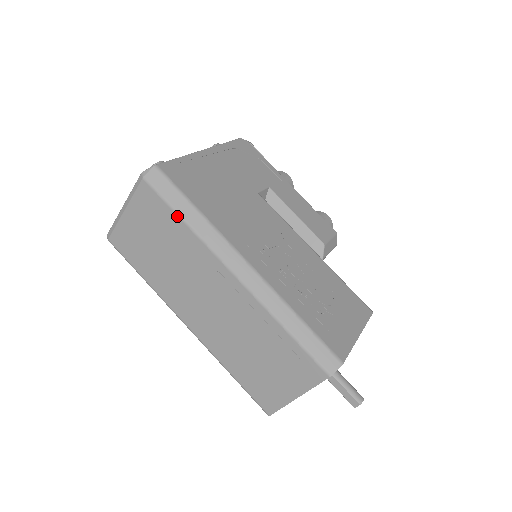
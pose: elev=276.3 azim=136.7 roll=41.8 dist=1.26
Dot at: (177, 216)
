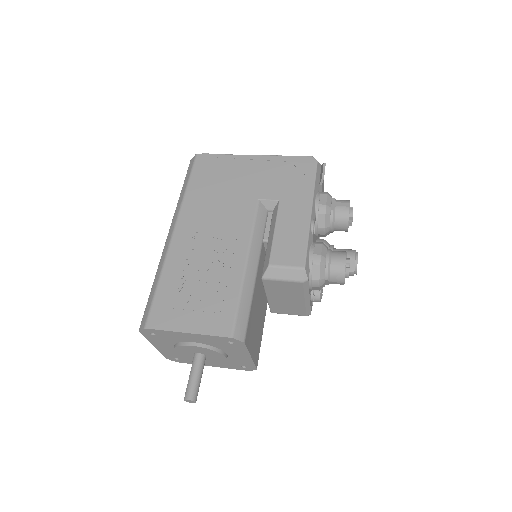
Dot at: (182, 189)
